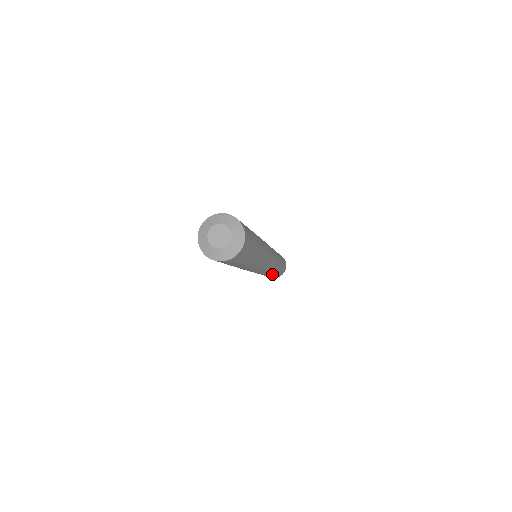
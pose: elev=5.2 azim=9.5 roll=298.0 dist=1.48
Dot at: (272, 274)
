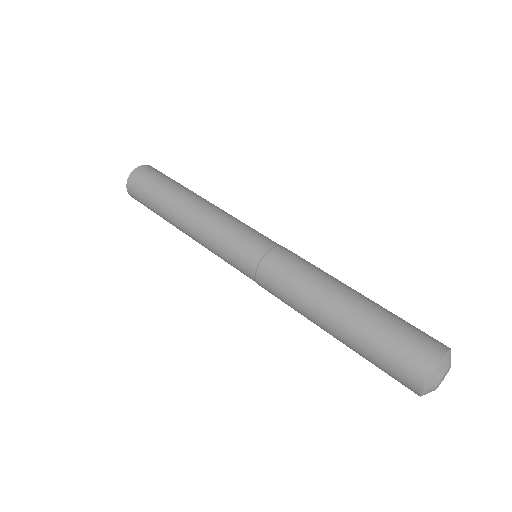
Dot at: occluded
